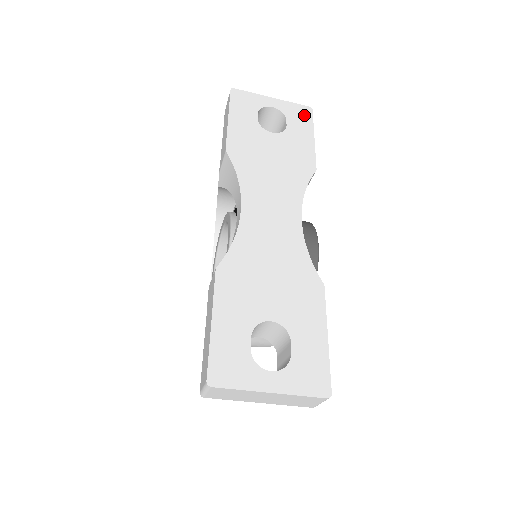
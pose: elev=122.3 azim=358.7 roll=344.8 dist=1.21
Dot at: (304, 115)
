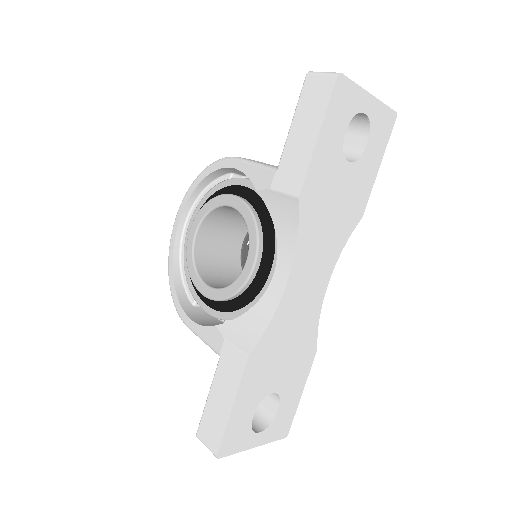
Dot at: (386, 128)
